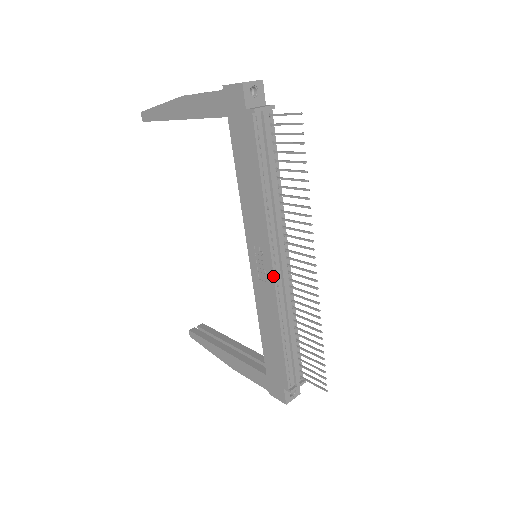
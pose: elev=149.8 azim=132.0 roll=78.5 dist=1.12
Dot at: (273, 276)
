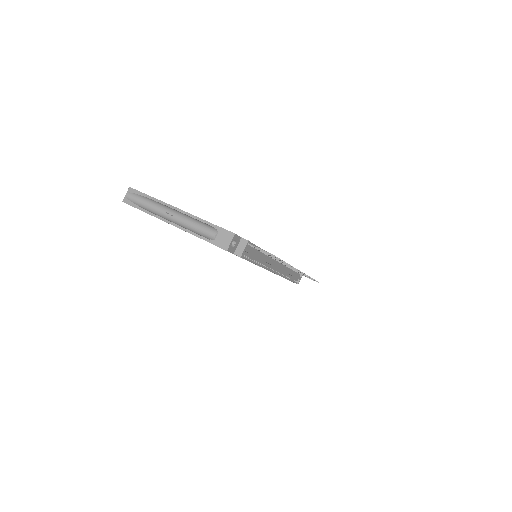
Dot at: occluded
